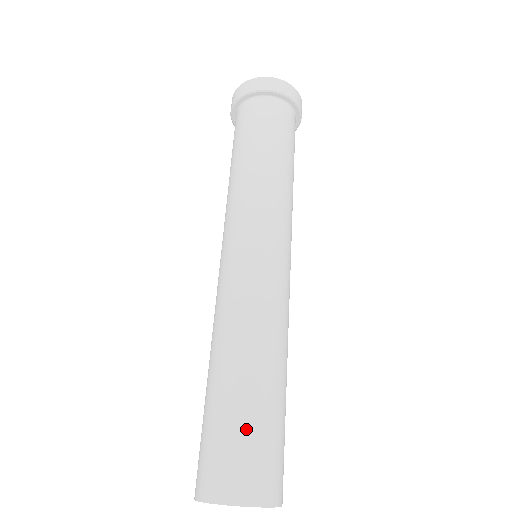
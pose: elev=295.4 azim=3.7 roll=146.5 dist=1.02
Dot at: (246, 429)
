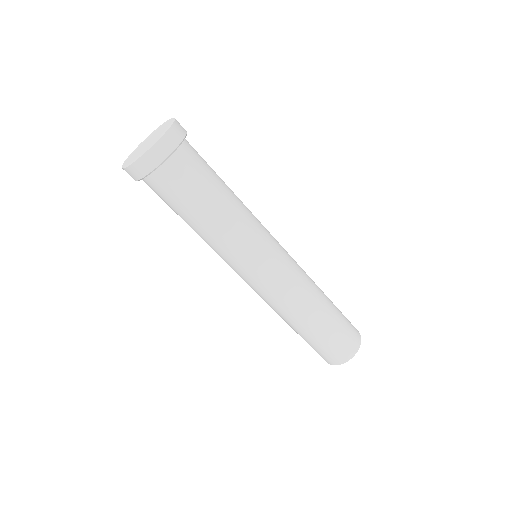
Dot at: (329, 341)
